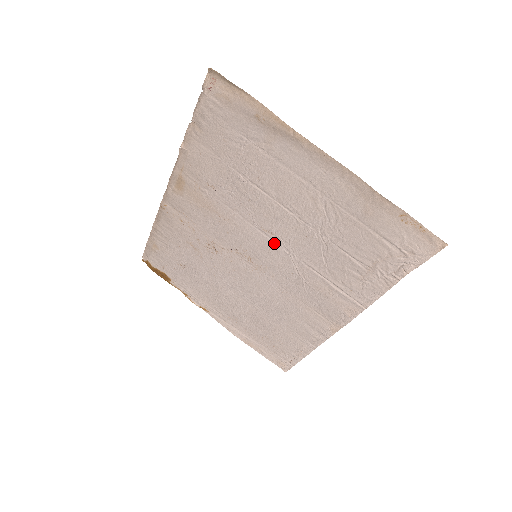
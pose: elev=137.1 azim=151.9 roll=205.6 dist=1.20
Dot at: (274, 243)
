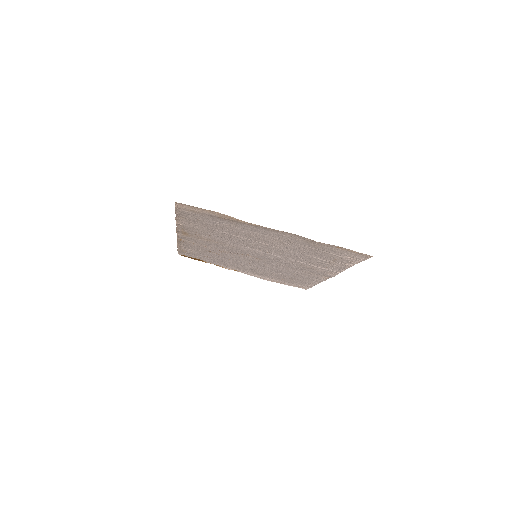
Dot at: (264, 253)
